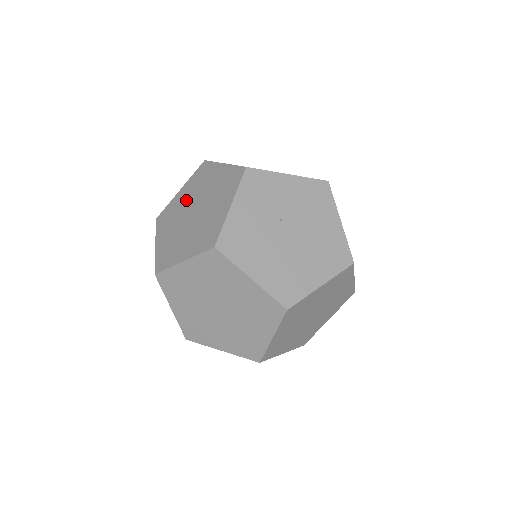
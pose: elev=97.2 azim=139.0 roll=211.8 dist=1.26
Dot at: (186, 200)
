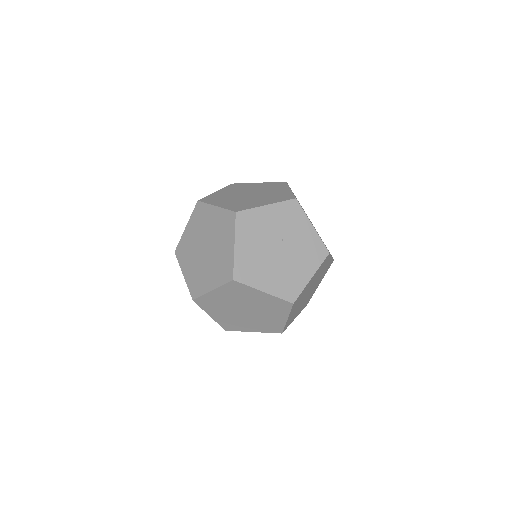
Dot at: (254, 188)
